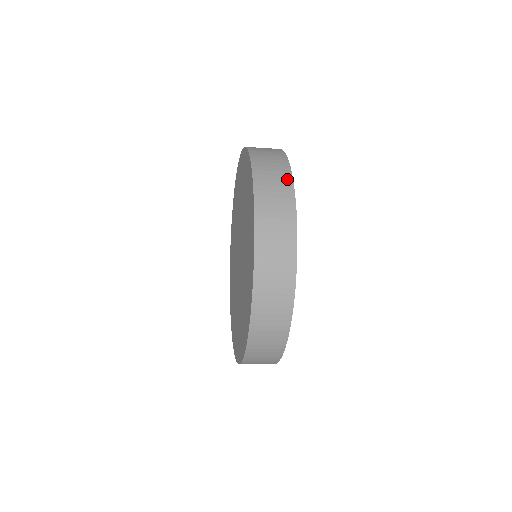
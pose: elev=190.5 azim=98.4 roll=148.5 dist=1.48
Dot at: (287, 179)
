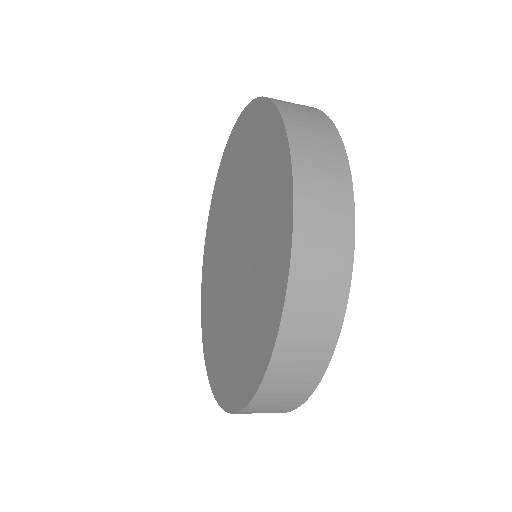
Dot at: (338, 152)
